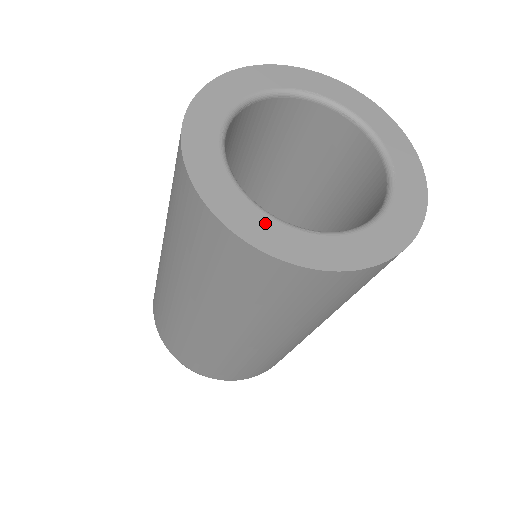
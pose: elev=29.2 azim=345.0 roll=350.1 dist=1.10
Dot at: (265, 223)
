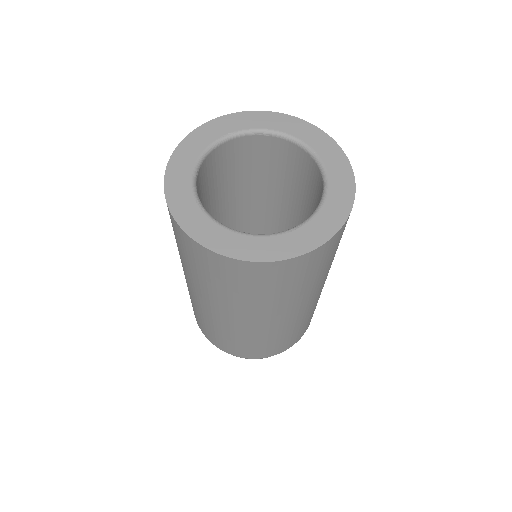
Dot at: (266, 243)
